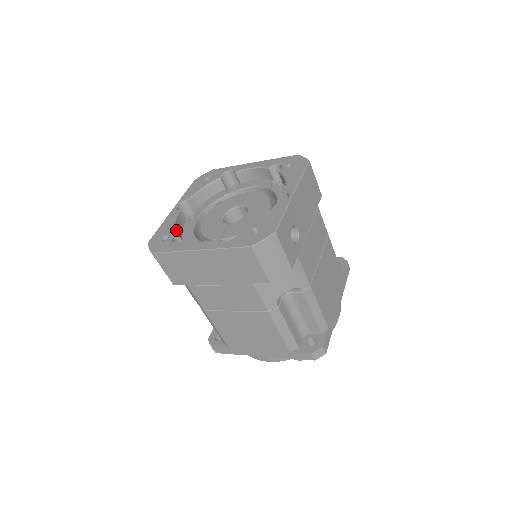
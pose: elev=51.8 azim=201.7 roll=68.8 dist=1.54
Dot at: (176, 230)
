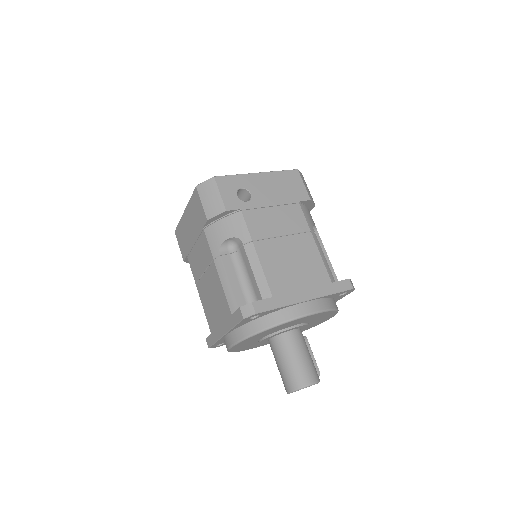
Dot at: occluded
